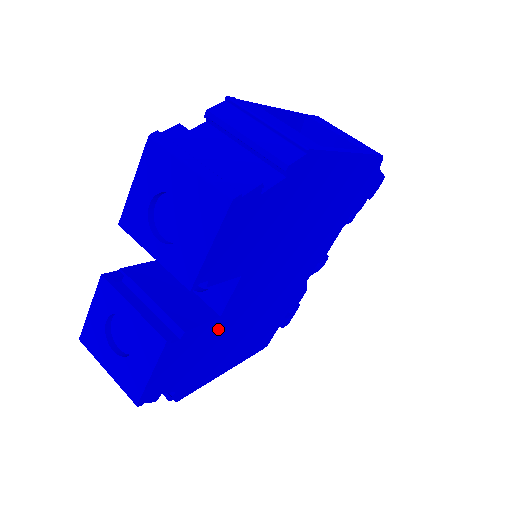
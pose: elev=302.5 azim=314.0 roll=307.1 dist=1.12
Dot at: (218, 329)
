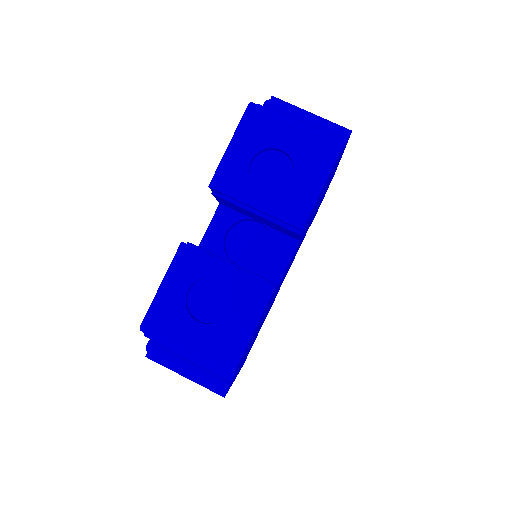
Dot at: occluded
